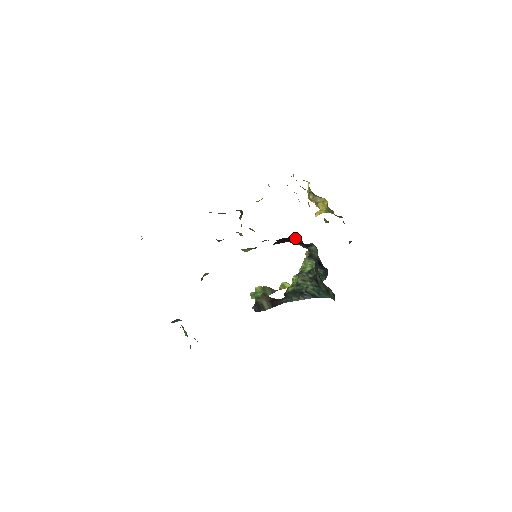
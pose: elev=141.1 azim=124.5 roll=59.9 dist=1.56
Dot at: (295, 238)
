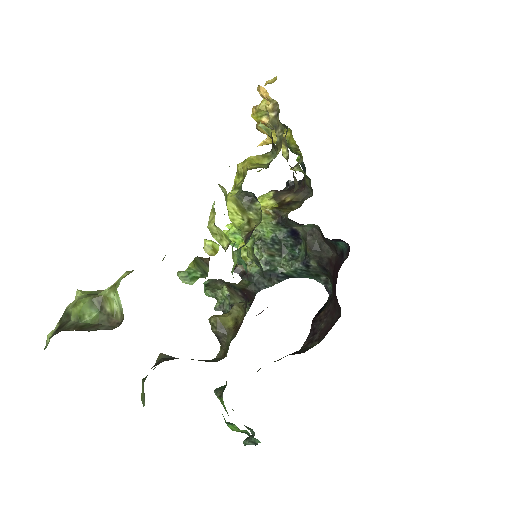
Dot at: (334, 240)
